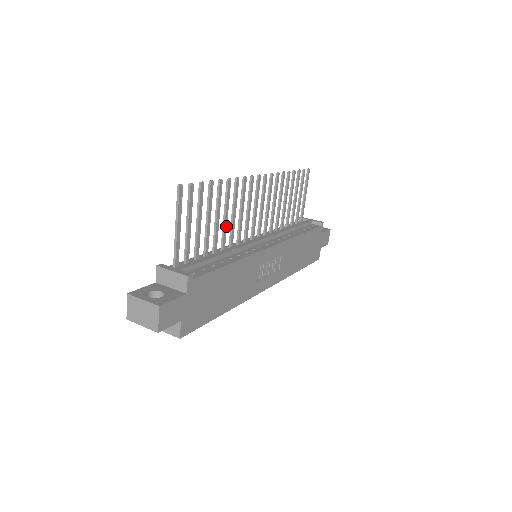
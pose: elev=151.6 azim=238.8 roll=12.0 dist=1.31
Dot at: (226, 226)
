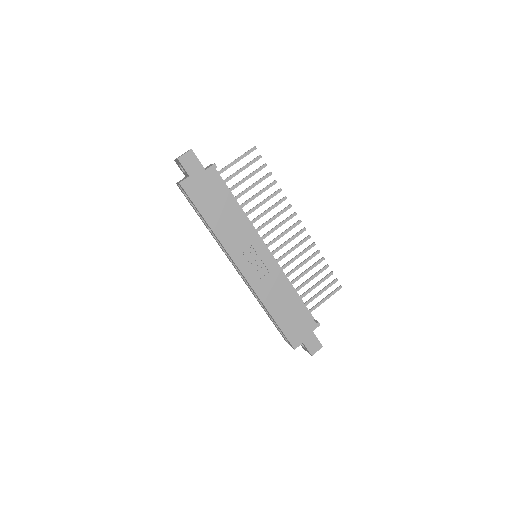
Dot at: (257, 208)
